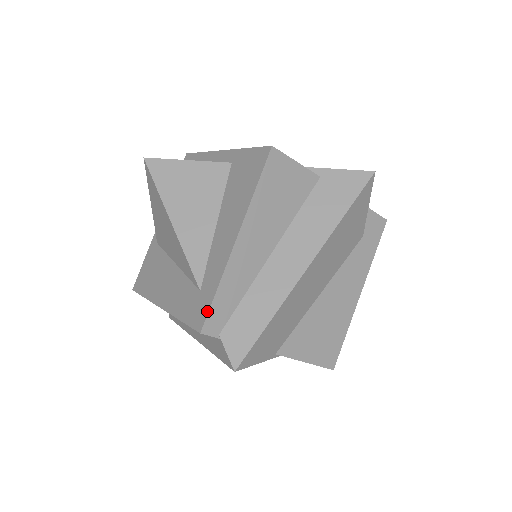
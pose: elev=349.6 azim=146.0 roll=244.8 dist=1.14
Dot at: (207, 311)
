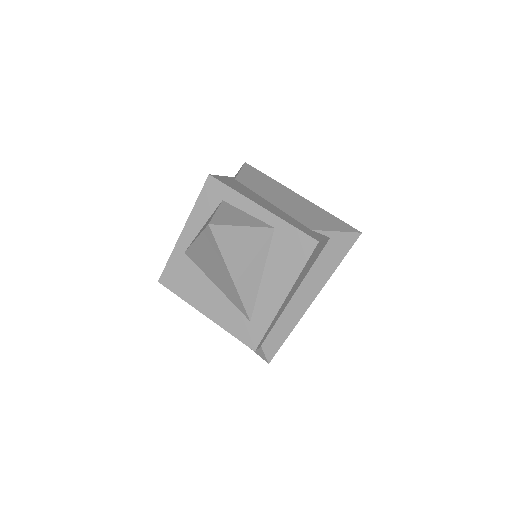
Dot at: (260, 339)
